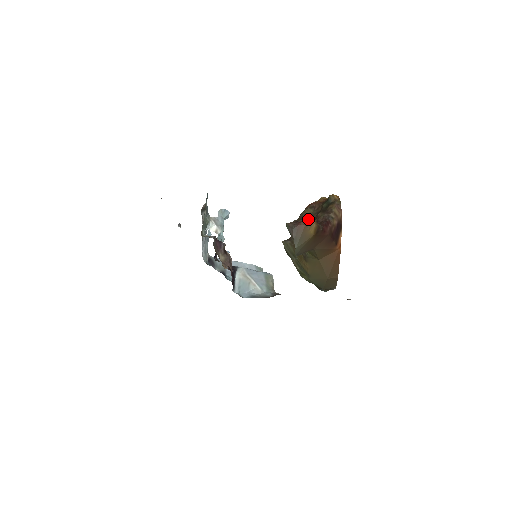
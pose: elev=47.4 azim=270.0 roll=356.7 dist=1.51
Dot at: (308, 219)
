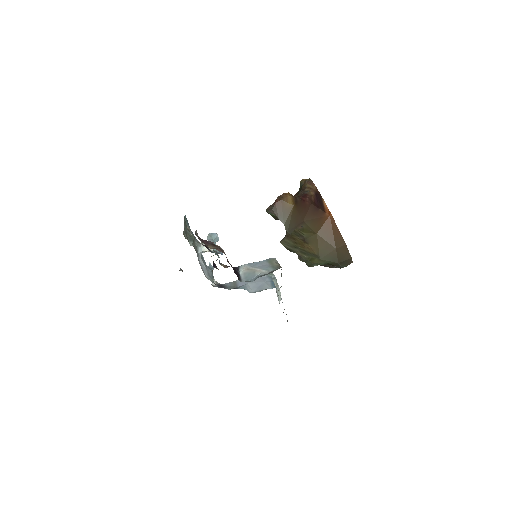
Dot at: (282, 195)
